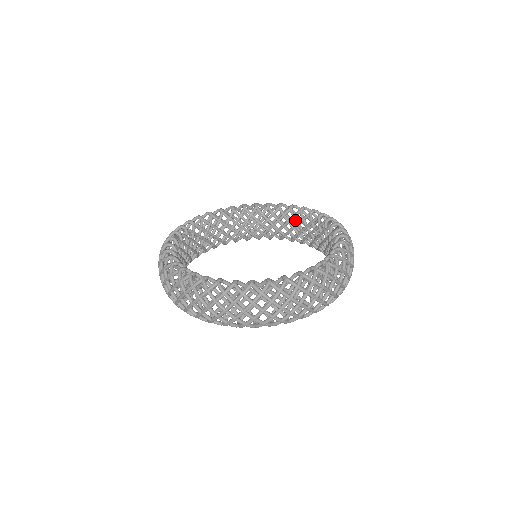
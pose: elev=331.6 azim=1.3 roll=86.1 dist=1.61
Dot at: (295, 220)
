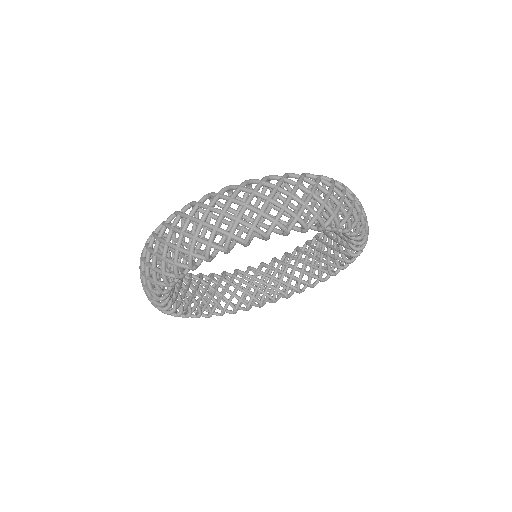
Dot at: (272, 267)
